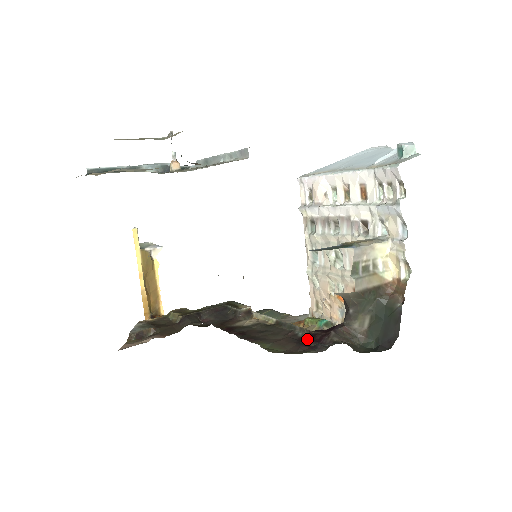
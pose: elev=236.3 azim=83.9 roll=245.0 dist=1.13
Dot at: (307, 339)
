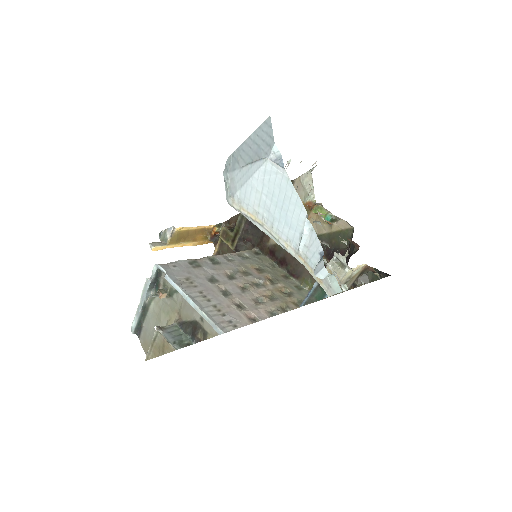
Dot at: occluded
